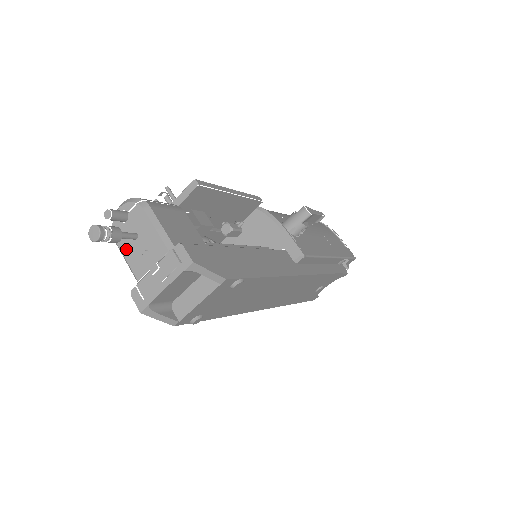
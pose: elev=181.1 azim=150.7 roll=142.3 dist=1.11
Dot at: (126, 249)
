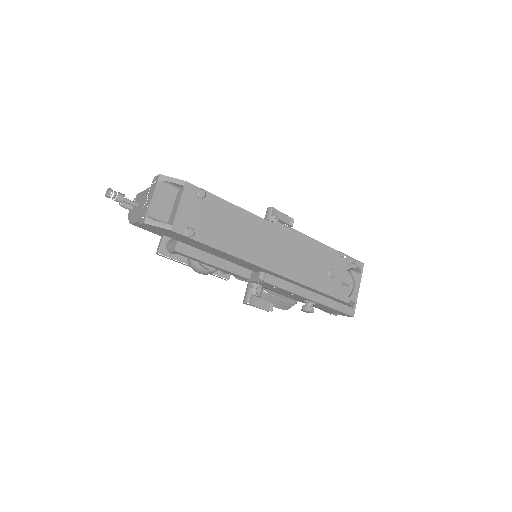
Dot at: (134, 215)
